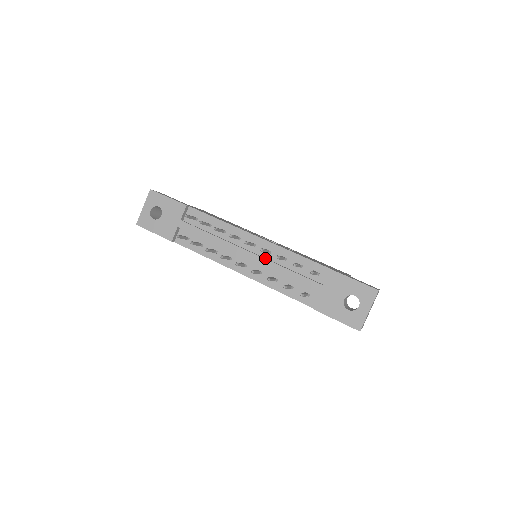
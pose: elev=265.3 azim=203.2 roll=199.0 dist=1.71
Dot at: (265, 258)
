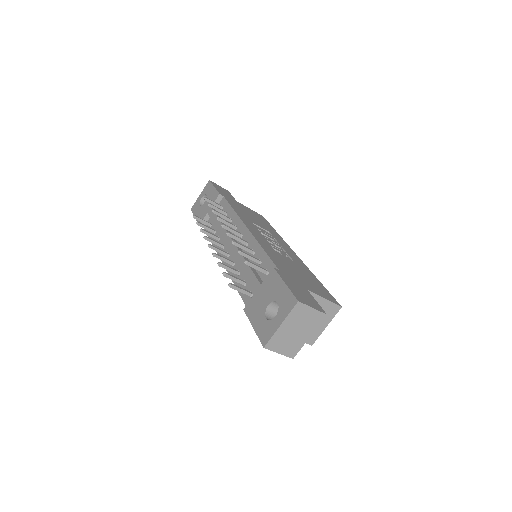
Dot at: (241, 249)
